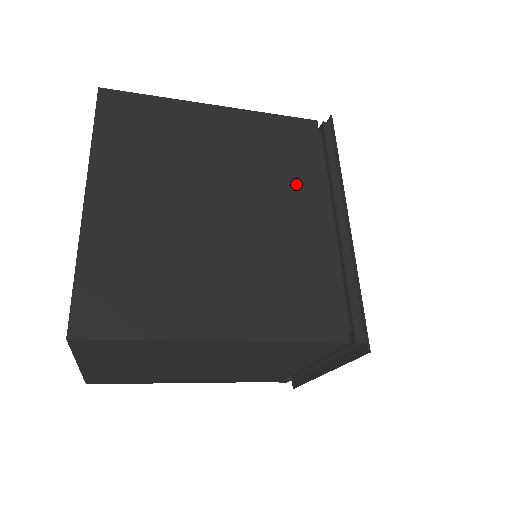
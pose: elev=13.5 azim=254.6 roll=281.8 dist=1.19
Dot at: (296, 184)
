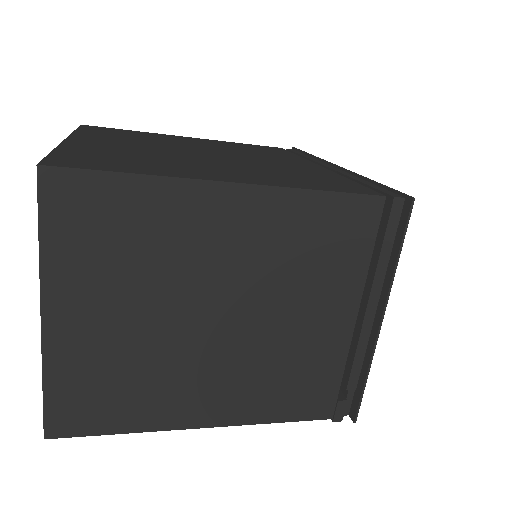
Dot at: (277, 156)
